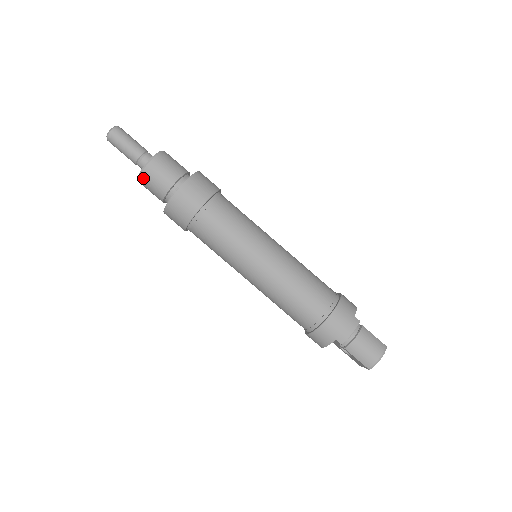
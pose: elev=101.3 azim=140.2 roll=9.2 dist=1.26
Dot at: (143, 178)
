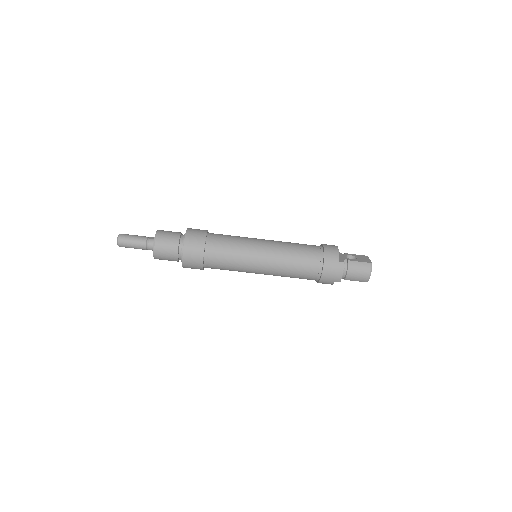
Dot at: occluded
